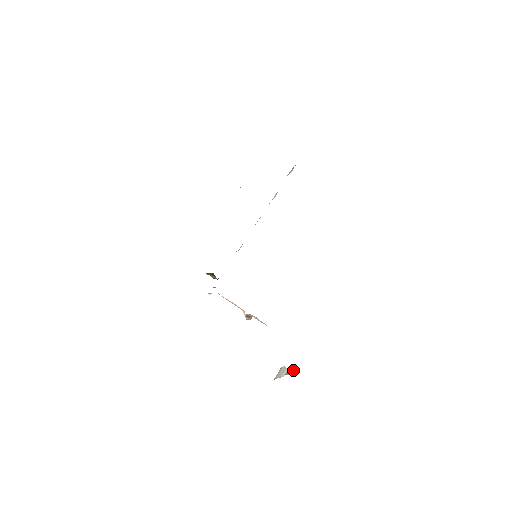
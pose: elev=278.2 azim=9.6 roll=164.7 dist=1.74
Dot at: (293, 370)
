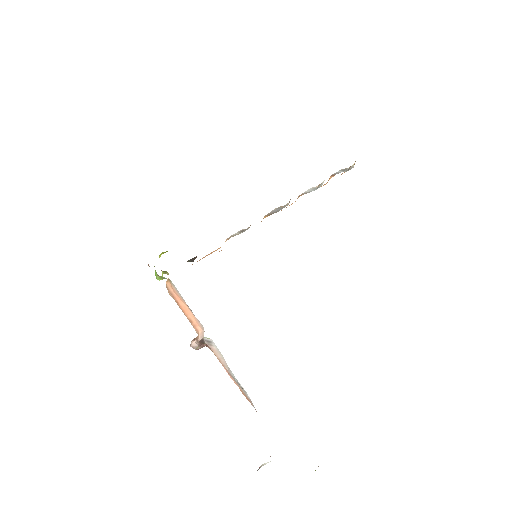
Dot at: occluded
